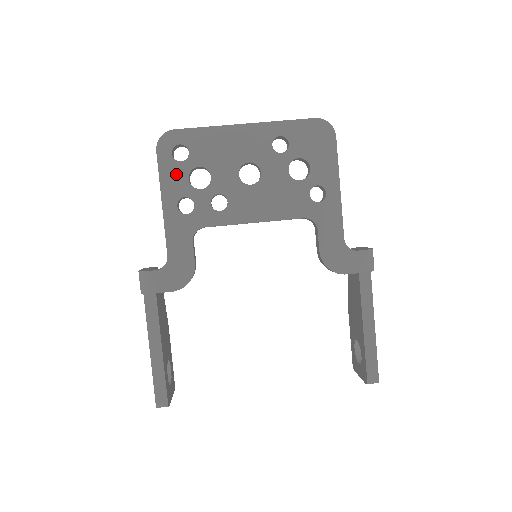
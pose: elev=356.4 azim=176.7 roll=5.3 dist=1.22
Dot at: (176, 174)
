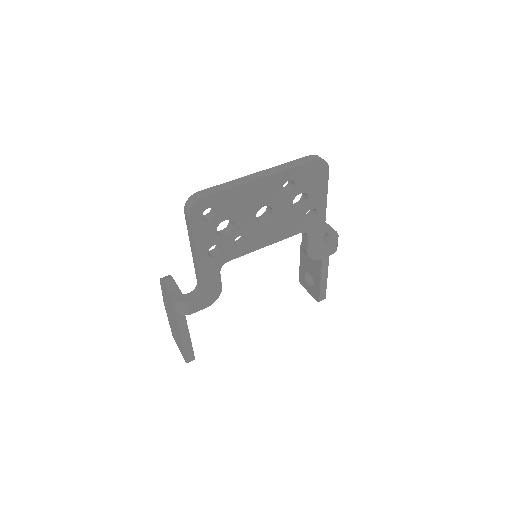
Dot at: (206, 231)
